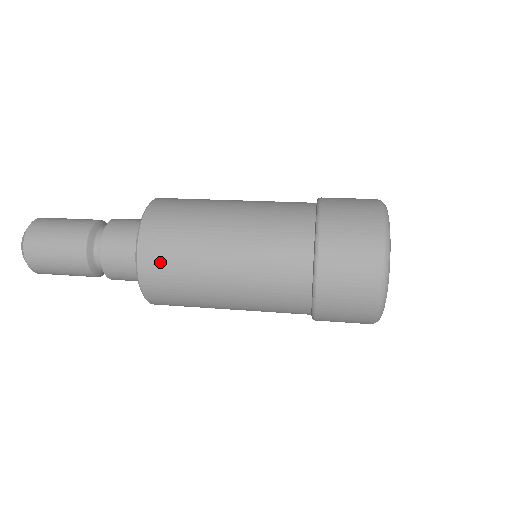
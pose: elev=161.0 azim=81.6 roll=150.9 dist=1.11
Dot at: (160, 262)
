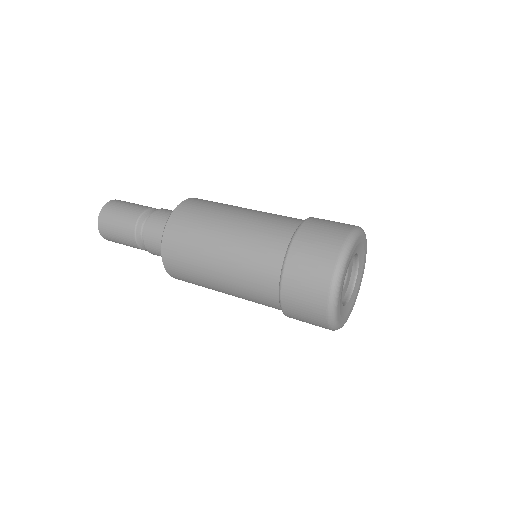
Dot at: (183, 223)
